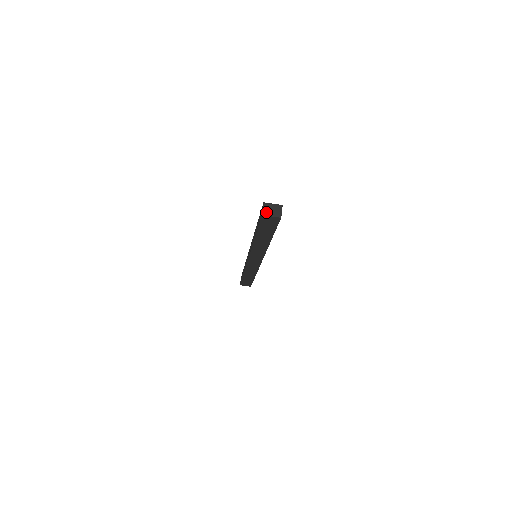
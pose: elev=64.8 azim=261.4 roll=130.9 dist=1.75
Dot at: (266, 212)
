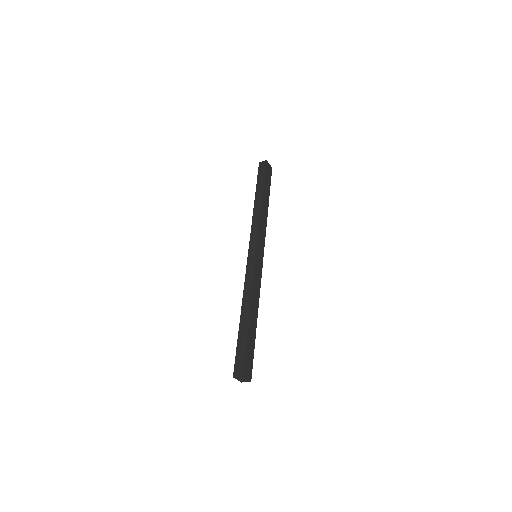
Dot at: (237, 378)
